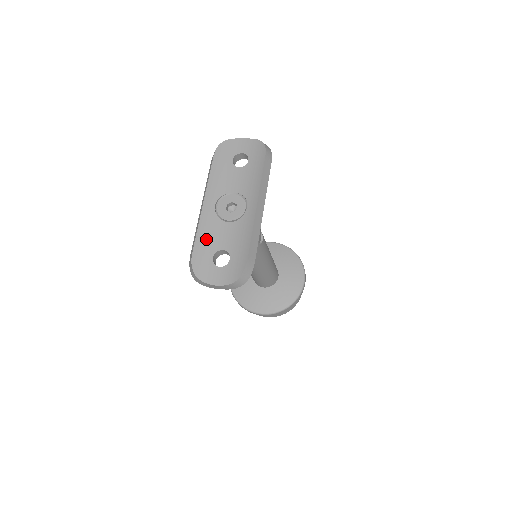
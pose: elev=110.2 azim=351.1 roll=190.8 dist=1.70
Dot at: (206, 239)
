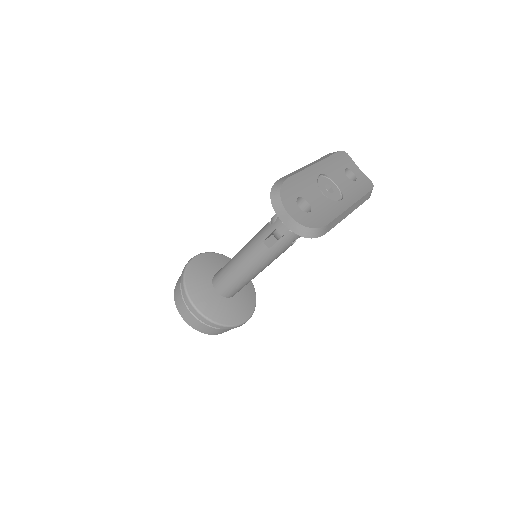
Dot at: (302, 183)
